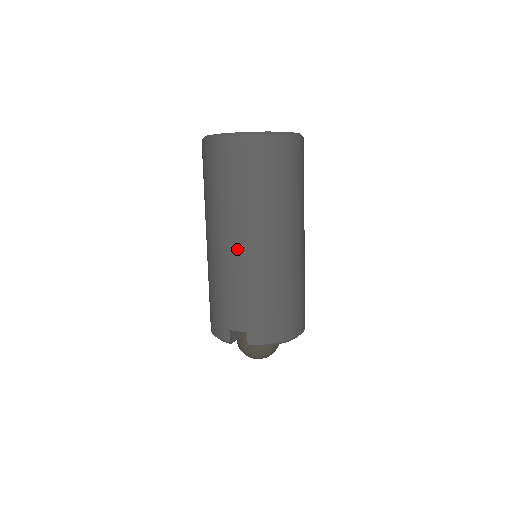
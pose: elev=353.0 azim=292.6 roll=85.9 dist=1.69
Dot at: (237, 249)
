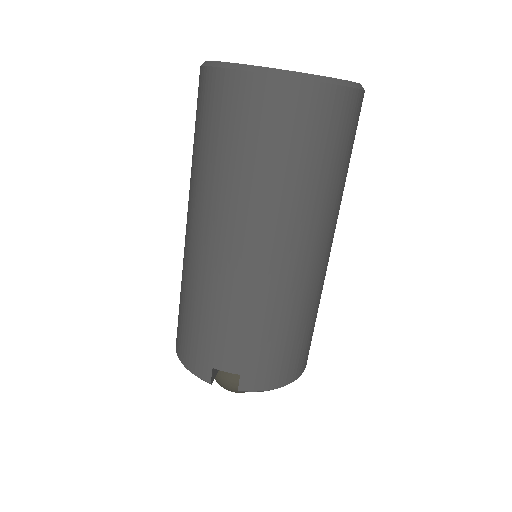
Dot at: (245, 259)
